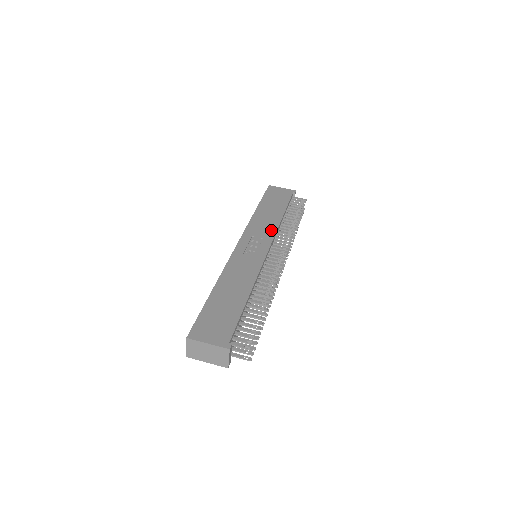
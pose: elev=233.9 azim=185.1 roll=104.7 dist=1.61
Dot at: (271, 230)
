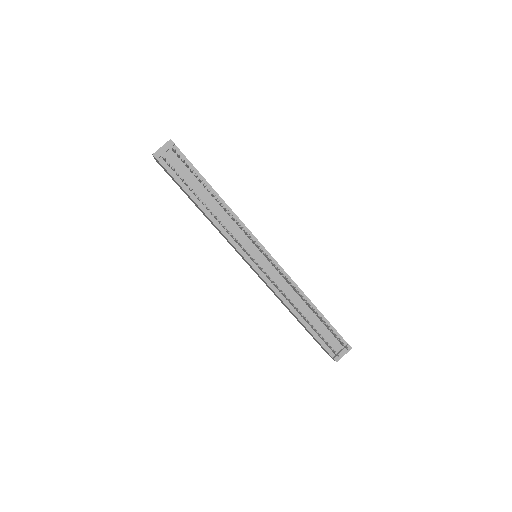
Dot at: occluded
